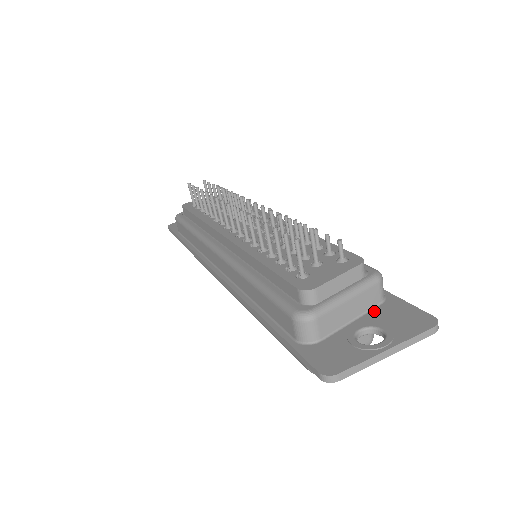
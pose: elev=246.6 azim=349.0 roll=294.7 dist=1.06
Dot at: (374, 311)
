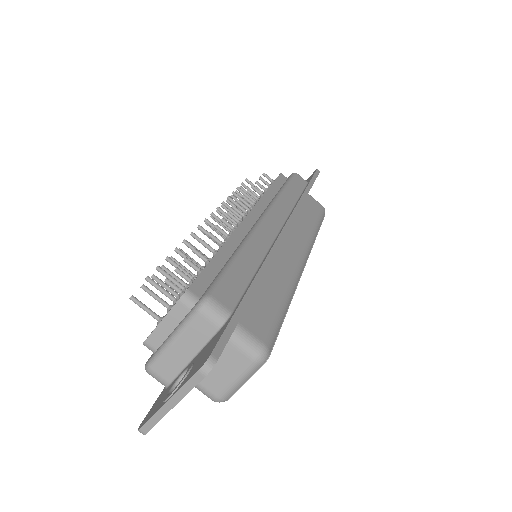
Dot at: (208, 343)
